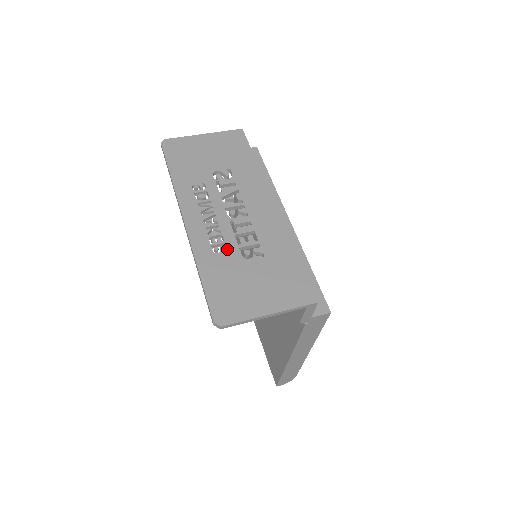
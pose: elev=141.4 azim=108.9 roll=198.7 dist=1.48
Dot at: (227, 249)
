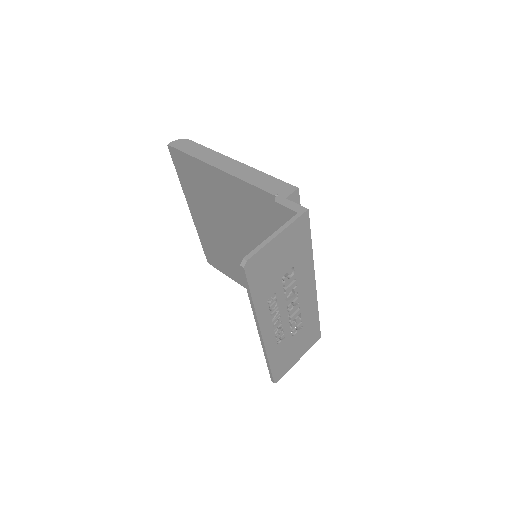
Dot at: (285, 337)
